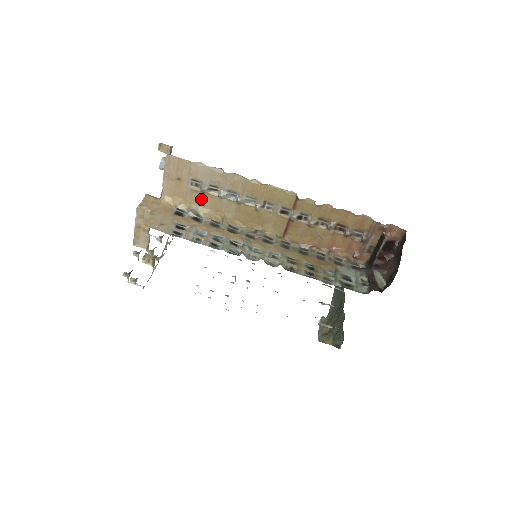
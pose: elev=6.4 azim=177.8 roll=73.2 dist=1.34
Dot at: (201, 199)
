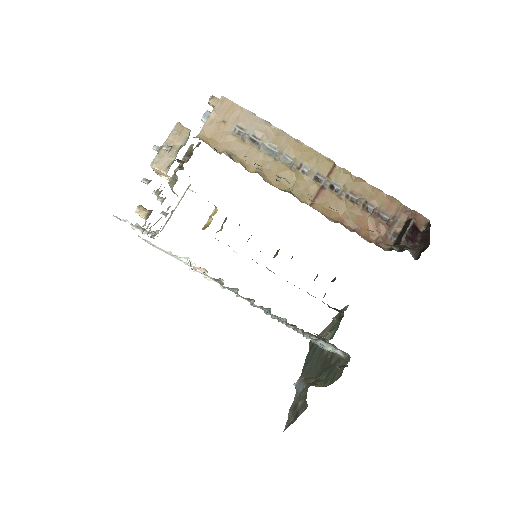
Dot at: (238, 147)
